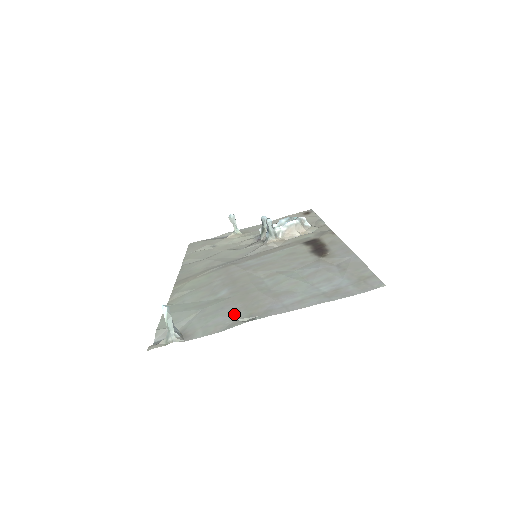
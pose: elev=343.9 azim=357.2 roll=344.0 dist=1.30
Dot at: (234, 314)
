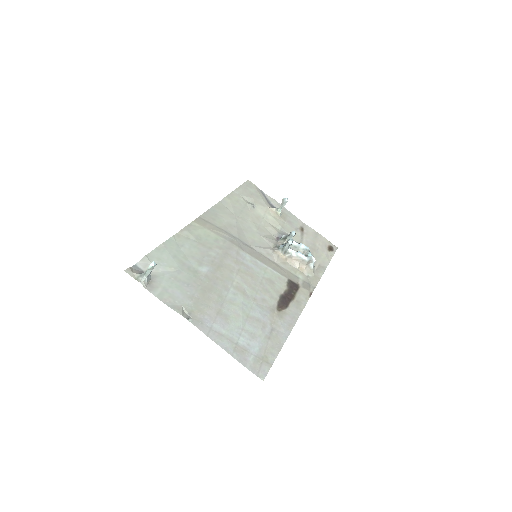
Dot at: (187, 299)
